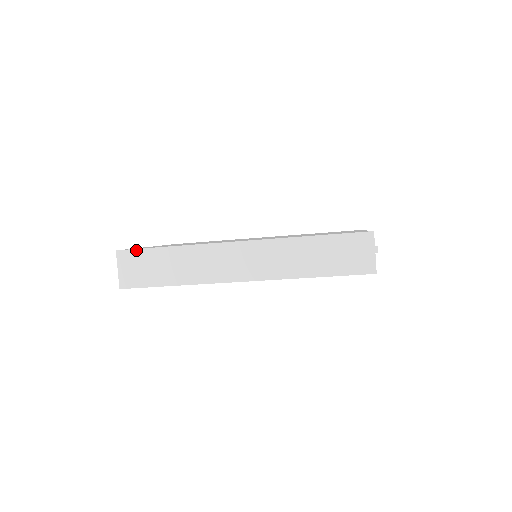
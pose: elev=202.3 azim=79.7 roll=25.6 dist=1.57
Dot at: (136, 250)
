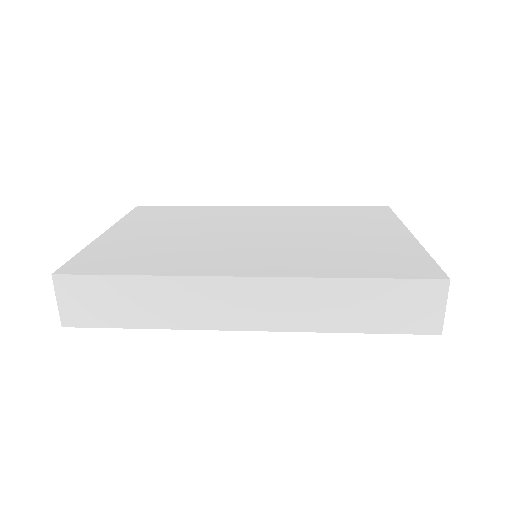
Dot at: (84, 276)
